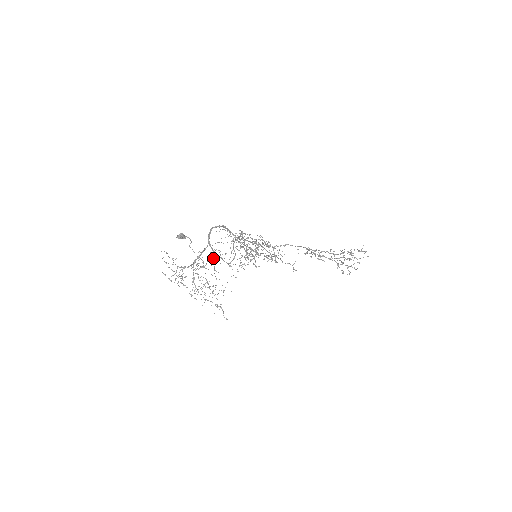
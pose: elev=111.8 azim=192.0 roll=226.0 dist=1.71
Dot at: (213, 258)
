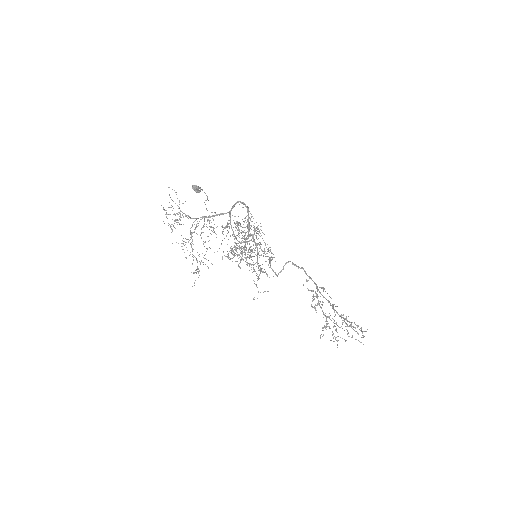
Dot at: (229, 227)
